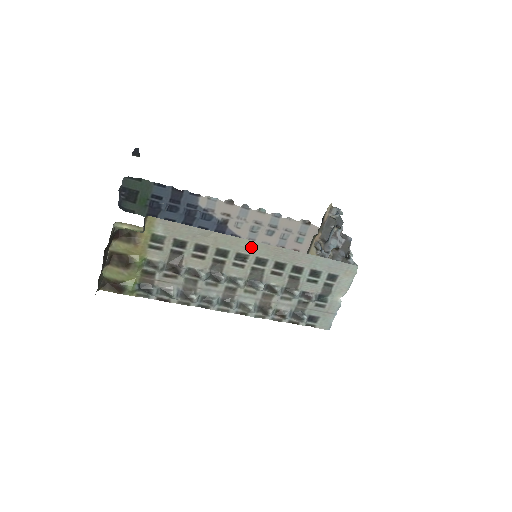
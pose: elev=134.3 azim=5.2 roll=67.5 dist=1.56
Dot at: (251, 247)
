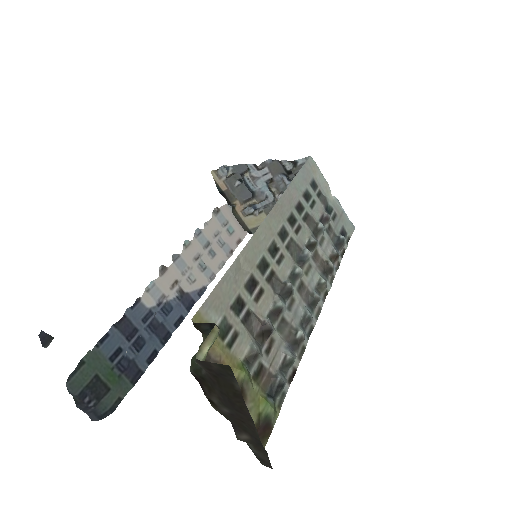
Dot at: (266, 231)
